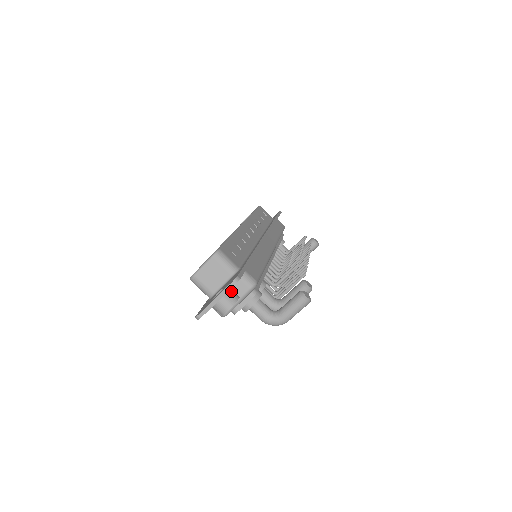
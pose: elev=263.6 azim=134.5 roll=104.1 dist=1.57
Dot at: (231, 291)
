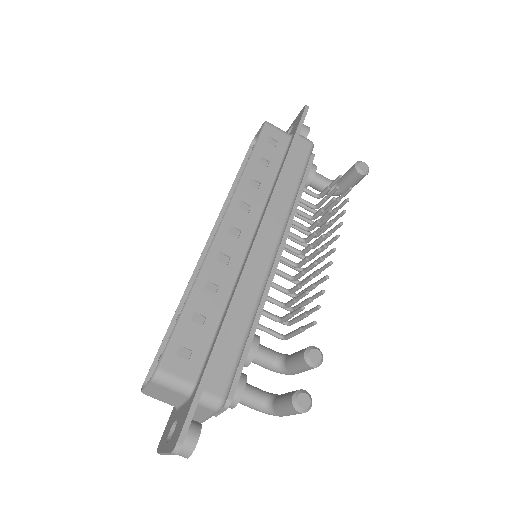
Dot at: occluded
